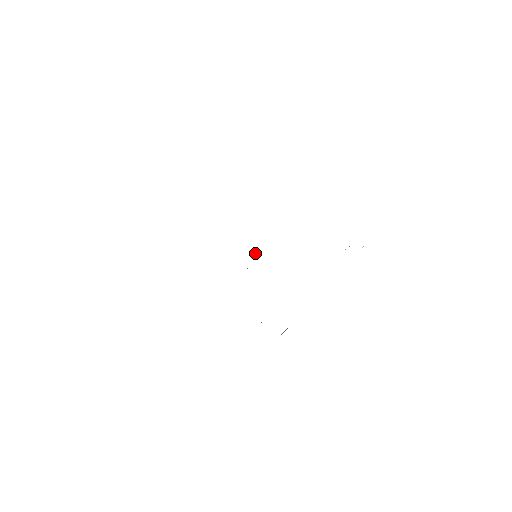
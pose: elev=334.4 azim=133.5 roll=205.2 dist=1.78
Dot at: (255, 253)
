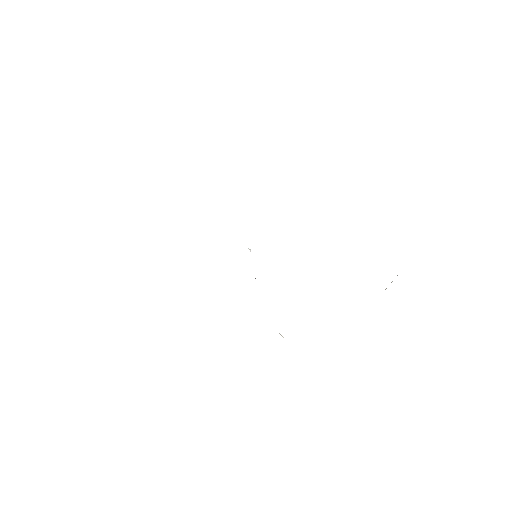
Dot at: occluded
